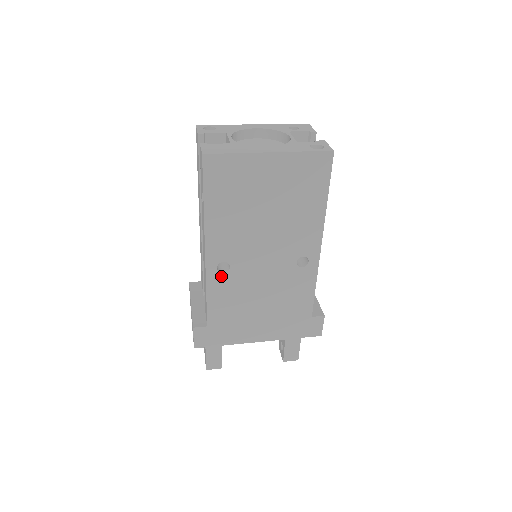
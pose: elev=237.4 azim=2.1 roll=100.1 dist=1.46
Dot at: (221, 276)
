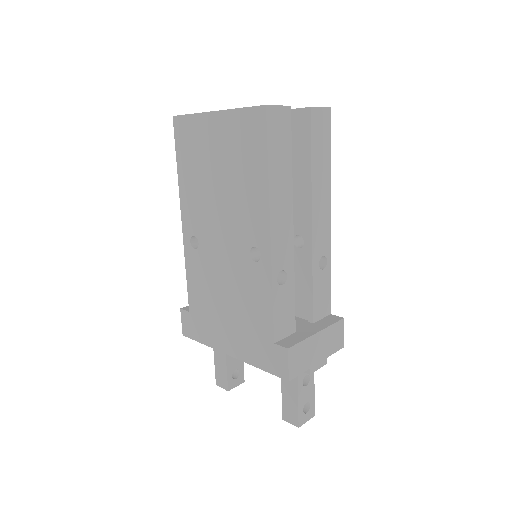
Dot at: (194, 253)
